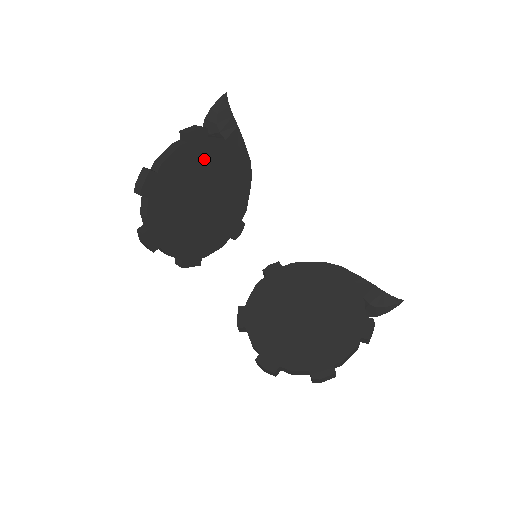
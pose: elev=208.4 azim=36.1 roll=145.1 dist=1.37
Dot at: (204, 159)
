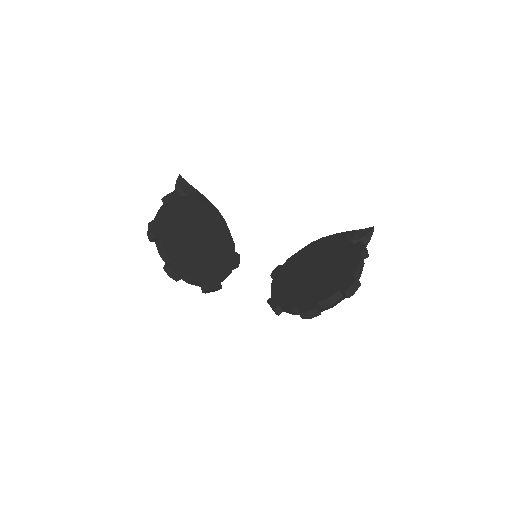
Dot at: (185, 211)
